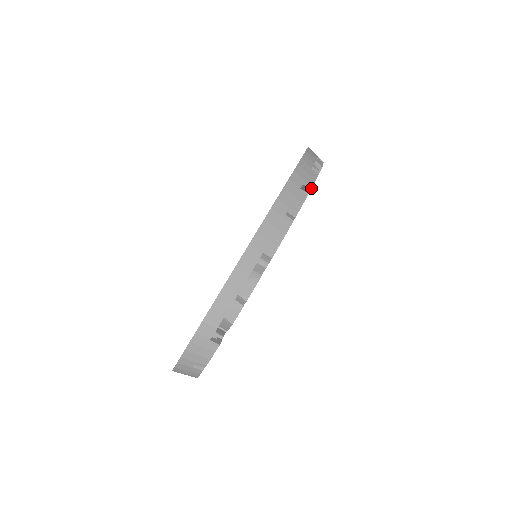
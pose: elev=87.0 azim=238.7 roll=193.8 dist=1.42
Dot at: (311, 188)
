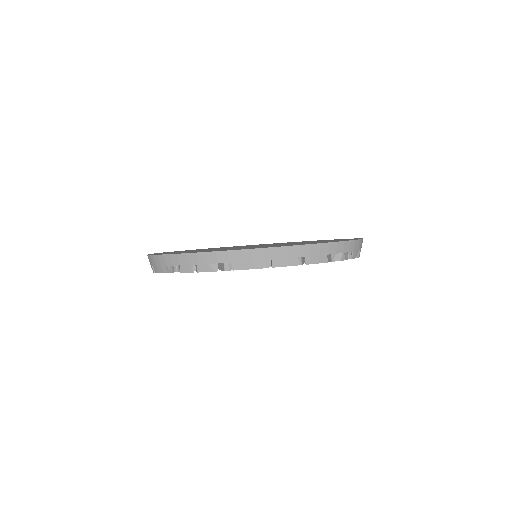
Dot at: (307, 264)
